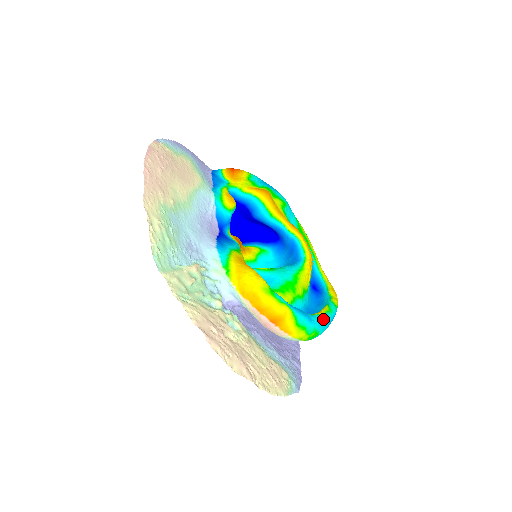
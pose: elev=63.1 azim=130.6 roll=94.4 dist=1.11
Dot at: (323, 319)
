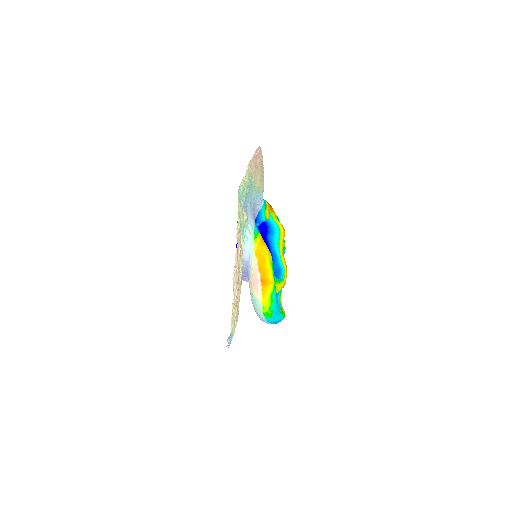
Dot at: (279, 312)
